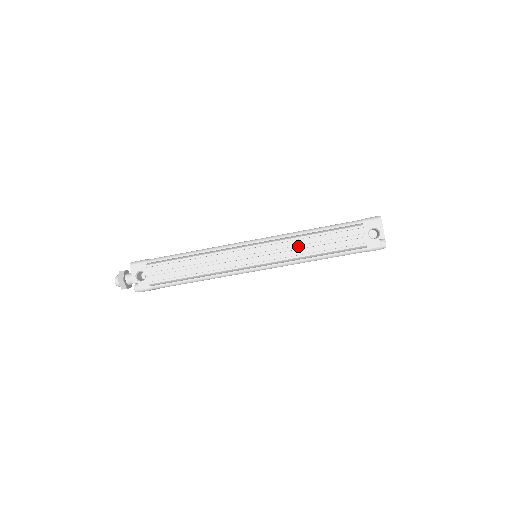
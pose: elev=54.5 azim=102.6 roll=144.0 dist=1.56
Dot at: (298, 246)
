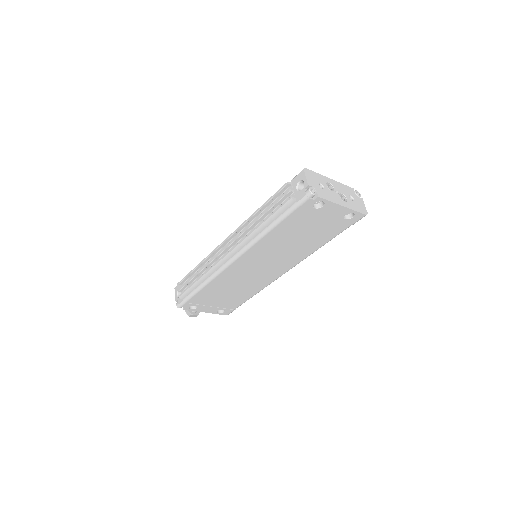
Dot at: (249, 225)
